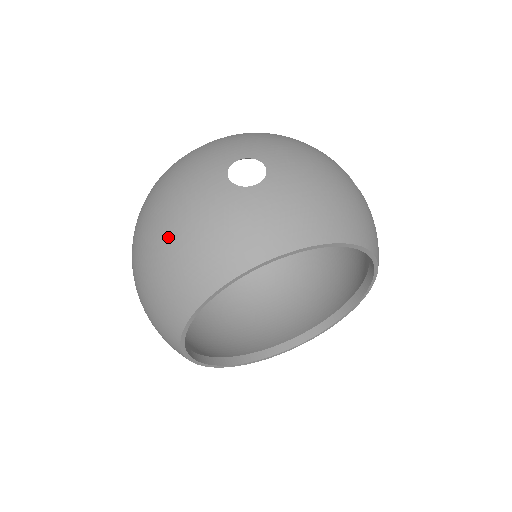
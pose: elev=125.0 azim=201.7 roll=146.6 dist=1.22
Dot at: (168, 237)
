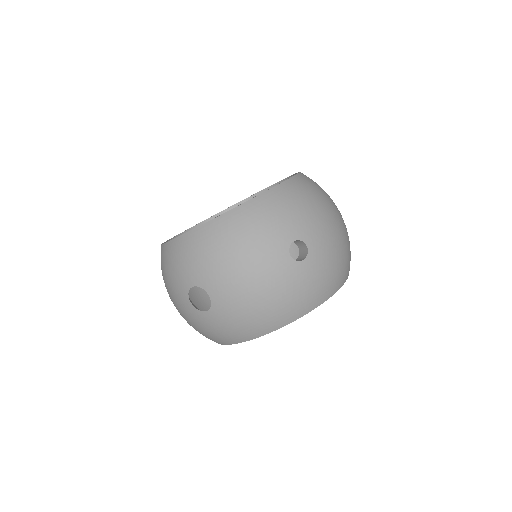
Dot at: occluded
